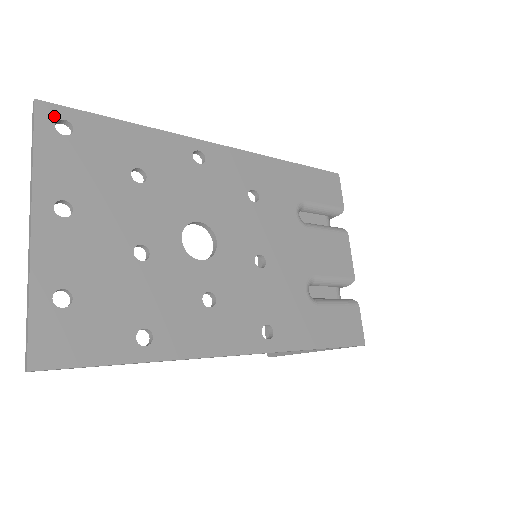
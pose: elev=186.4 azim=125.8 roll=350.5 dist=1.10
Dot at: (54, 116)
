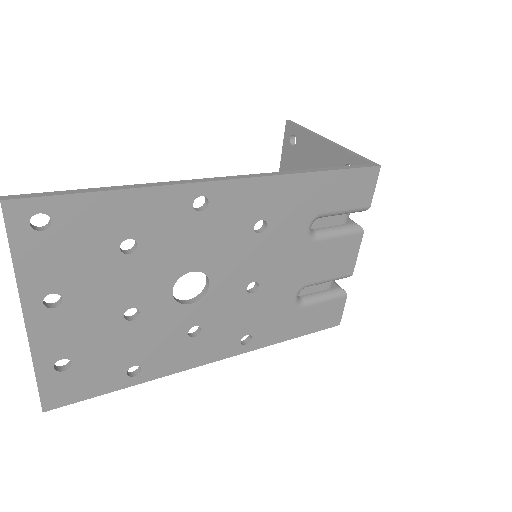
Dot at: (27, 213)
